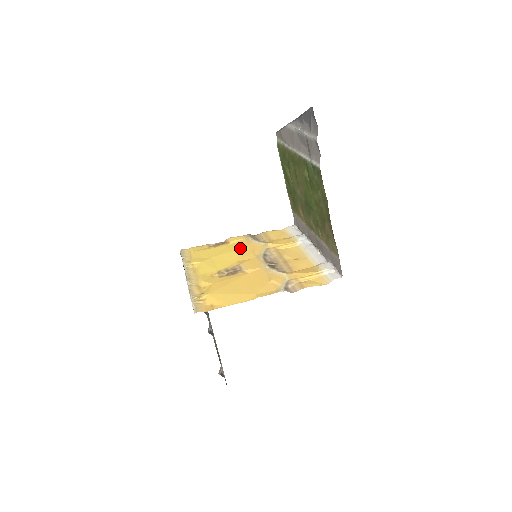
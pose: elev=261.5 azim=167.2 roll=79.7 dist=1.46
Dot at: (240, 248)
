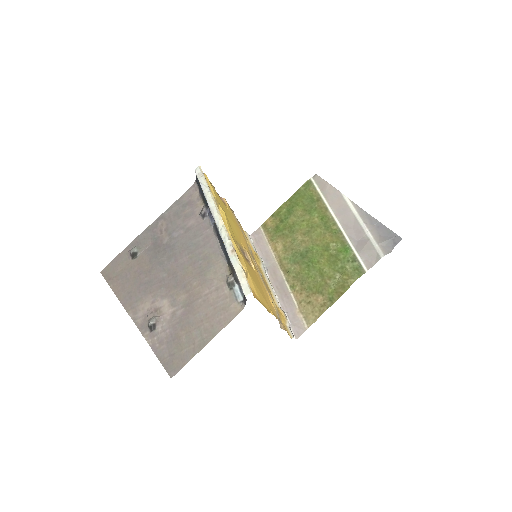
Dot at: (237, 226)
